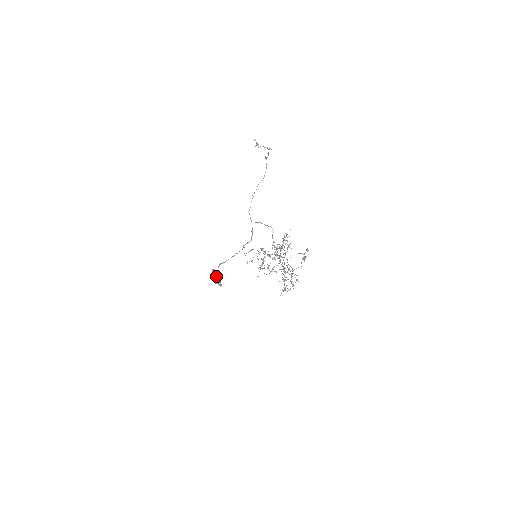
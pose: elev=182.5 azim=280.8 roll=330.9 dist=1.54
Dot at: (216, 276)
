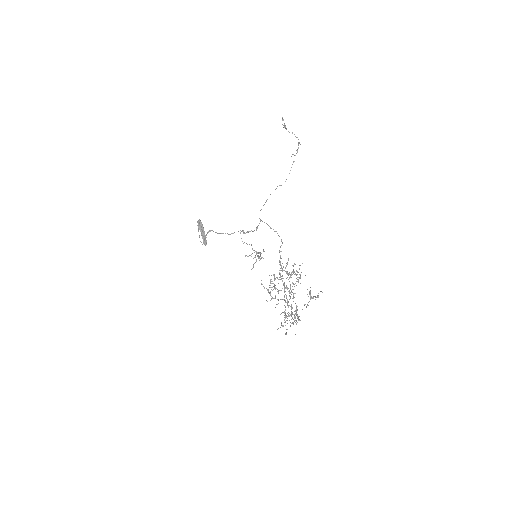
Dot at: (202, 231)
